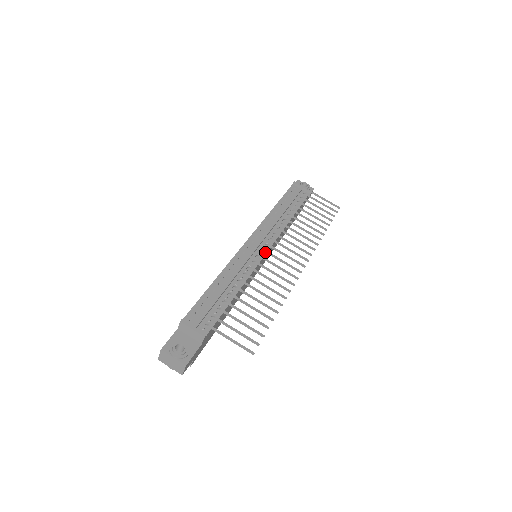
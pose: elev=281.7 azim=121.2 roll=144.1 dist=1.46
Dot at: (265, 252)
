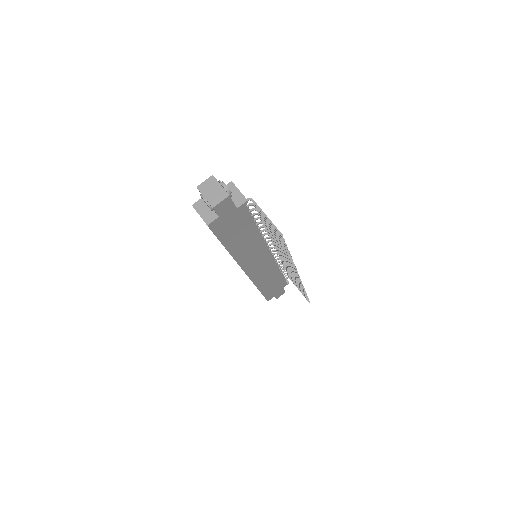
Dot at: (274, 246)
